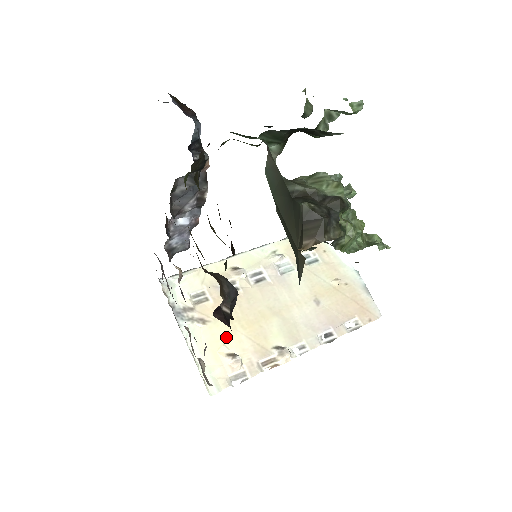
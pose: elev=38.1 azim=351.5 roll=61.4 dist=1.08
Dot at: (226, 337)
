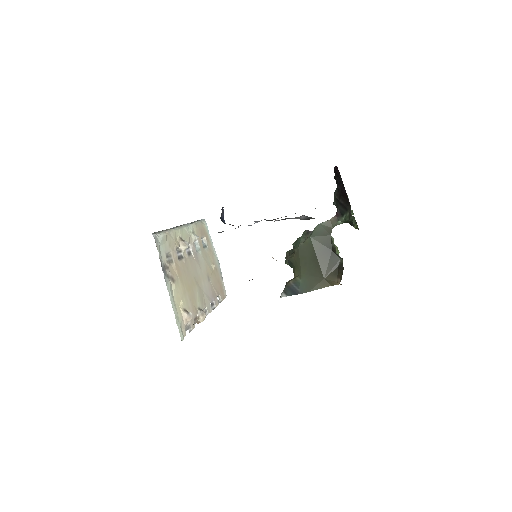
Dot at: (182, 296)
